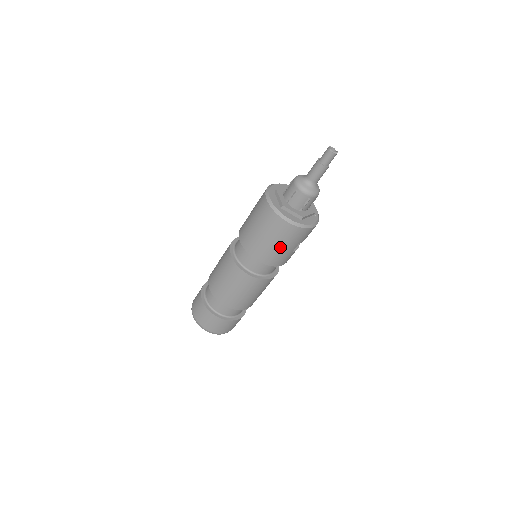
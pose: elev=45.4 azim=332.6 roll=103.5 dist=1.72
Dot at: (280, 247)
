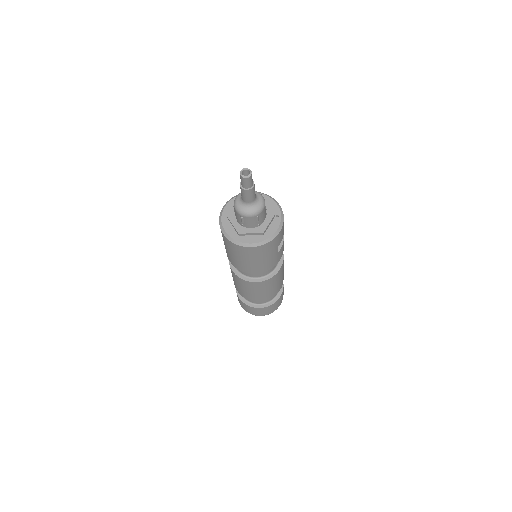
Dot at: (262, 260)
